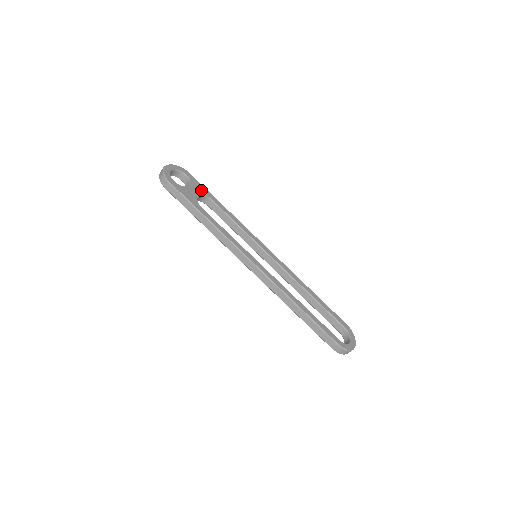
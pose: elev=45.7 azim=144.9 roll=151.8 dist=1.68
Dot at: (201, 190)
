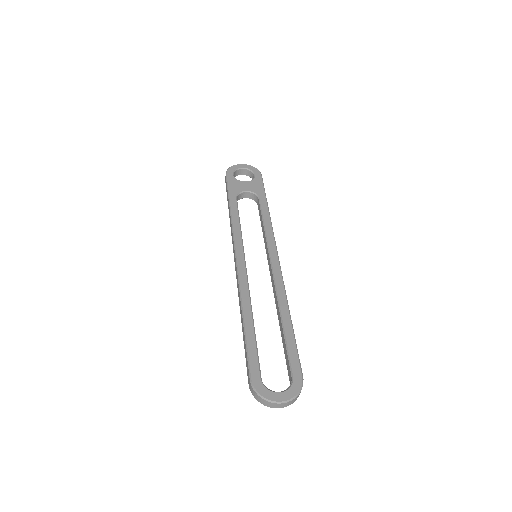
Dot at: (256, 188)
